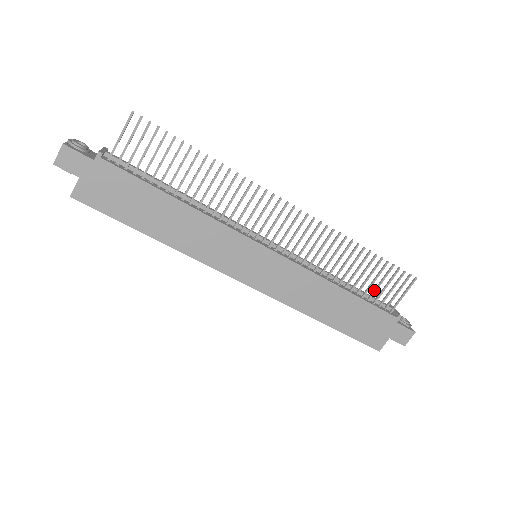
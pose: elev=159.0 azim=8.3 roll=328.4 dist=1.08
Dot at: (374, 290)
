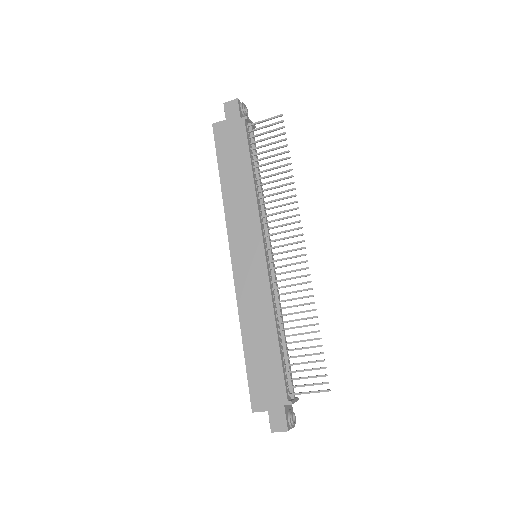
Dot at: (295, 363)
